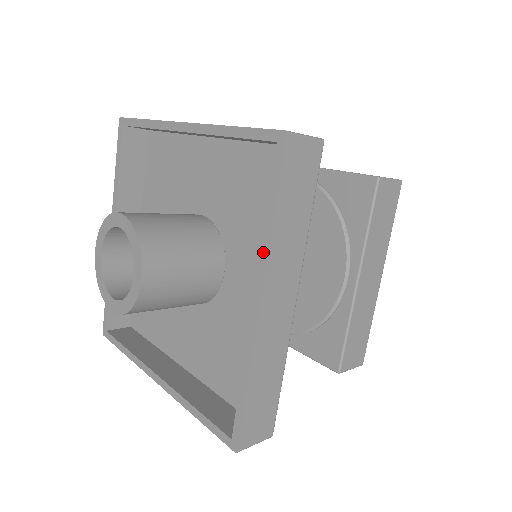
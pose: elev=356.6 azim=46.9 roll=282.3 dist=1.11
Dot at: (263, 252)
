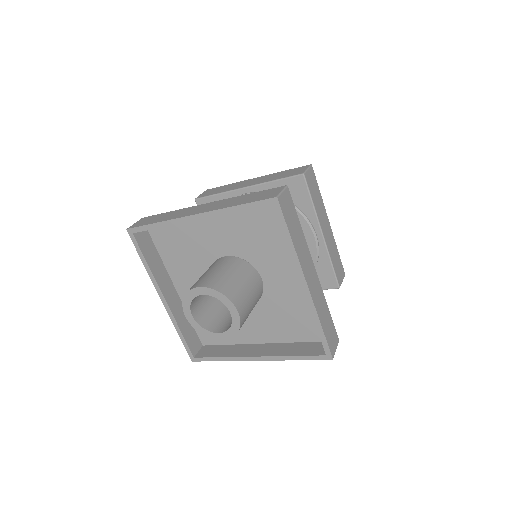
Dot at: (278, 358)
